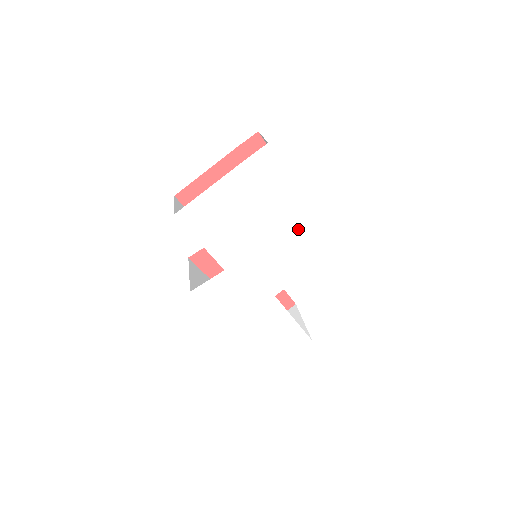
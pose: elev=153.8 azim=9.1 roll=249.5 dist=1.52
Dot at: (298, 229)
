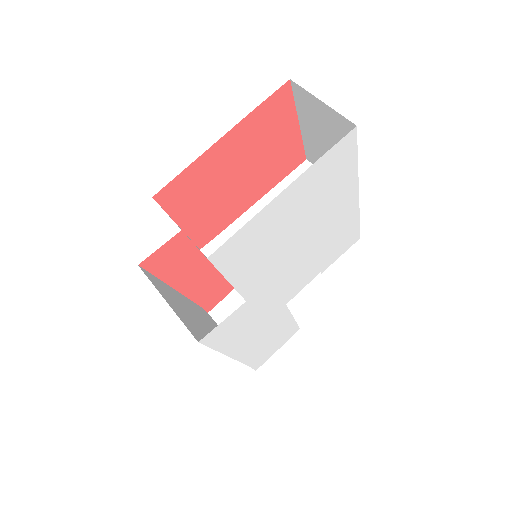
Dot at: (337, 227)
